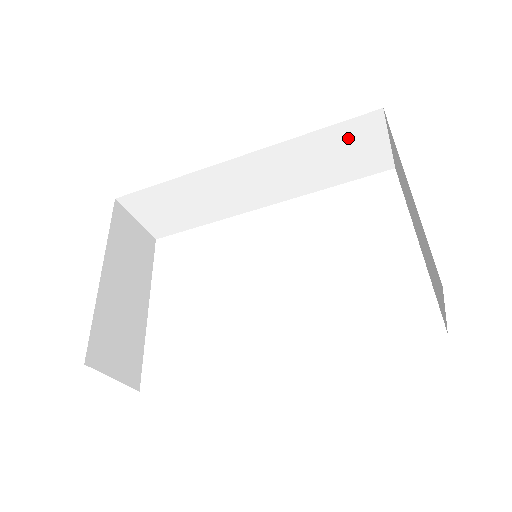
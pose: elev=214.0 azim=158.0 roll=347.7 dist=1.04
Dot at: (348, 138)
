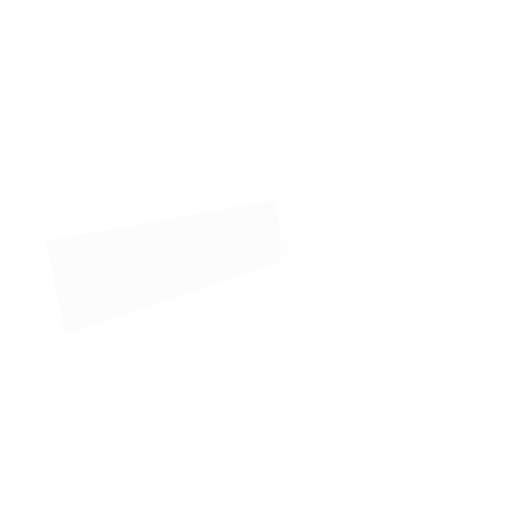
Dot at: (258, 221)
